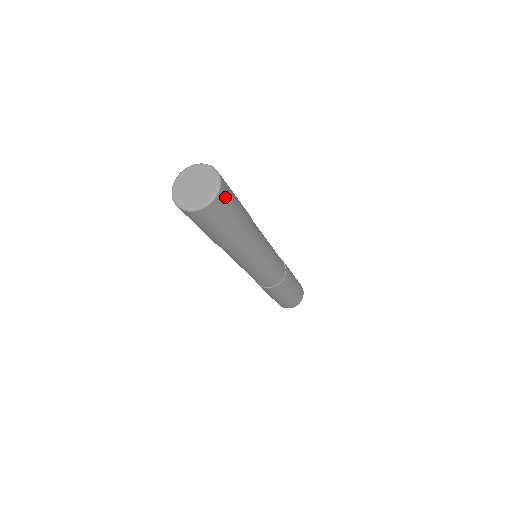
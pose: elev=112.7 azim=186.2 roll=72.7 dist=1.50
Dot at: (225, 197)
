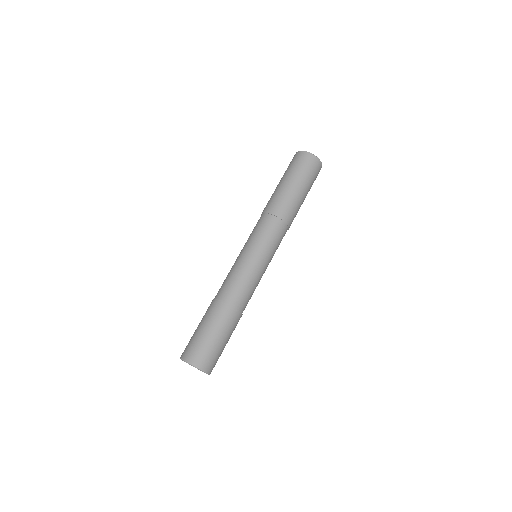
Dot at: (210, 362)
